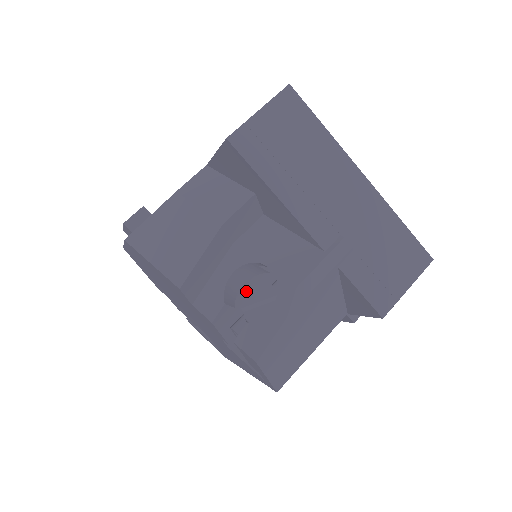
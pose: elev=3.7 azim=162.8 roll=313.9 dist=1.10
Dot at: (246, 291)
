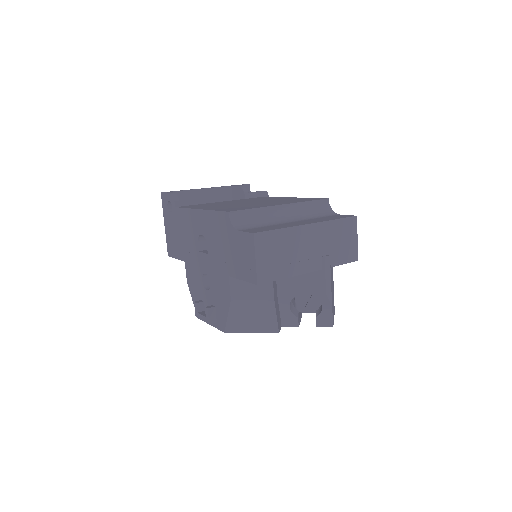
Dot at: occluded
